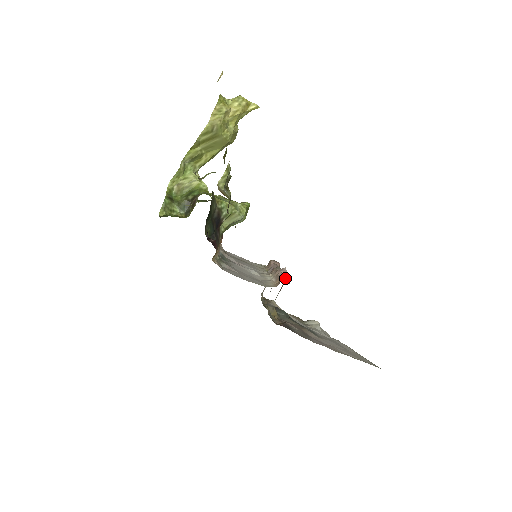
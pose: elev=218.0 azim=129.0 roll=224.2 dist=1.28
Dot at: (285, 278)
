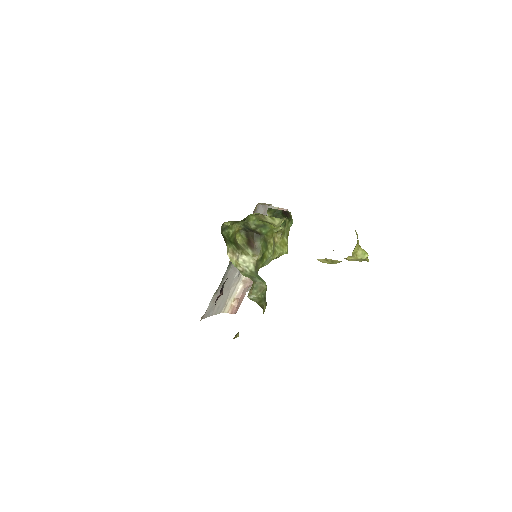
Dot at: (243, 298)
